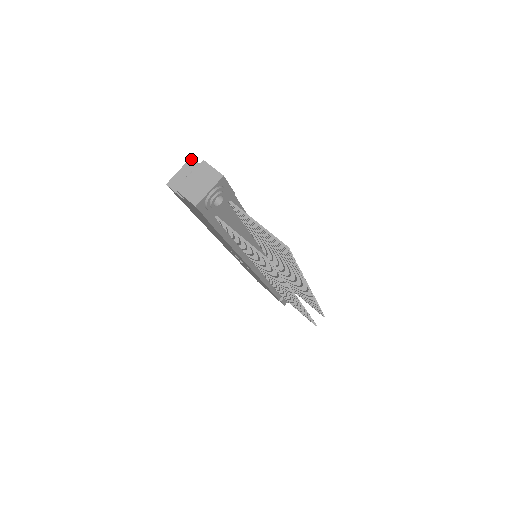
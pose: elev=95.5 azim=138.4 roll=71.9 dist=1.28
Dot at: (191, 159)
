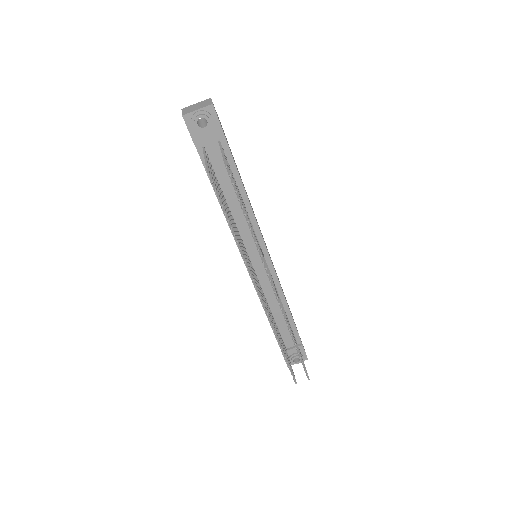
Dot at: occluded
